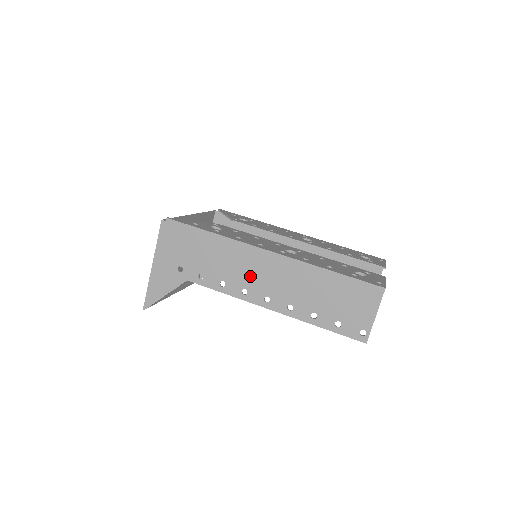
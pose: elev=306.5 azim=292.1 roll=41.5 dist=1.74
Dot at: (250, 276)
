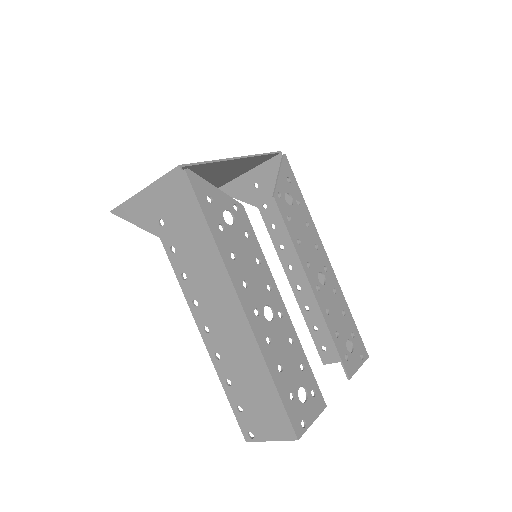
Dot at: (209, 300)
